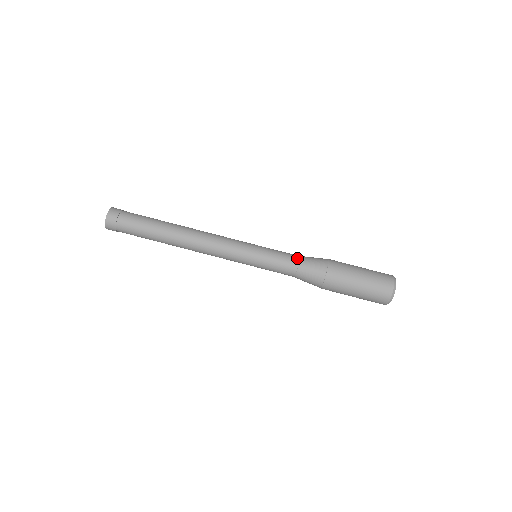
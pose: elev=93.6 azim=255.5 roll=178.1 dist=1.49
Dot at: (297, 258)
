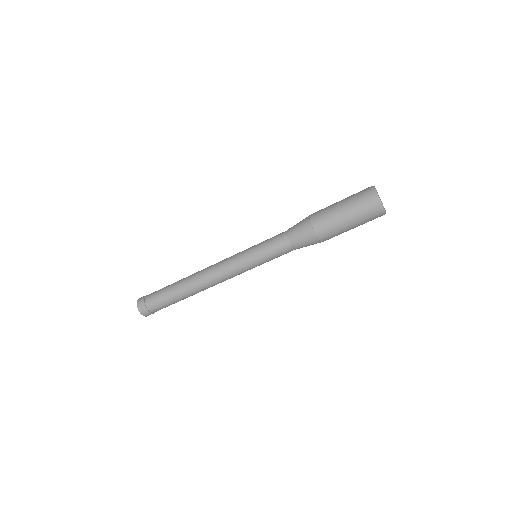
Dot at: (287, 242)
